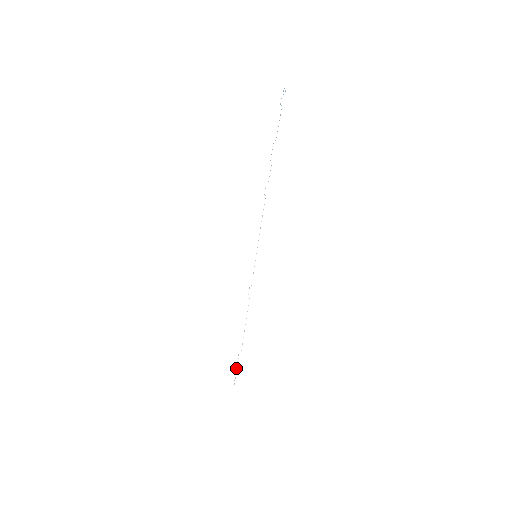
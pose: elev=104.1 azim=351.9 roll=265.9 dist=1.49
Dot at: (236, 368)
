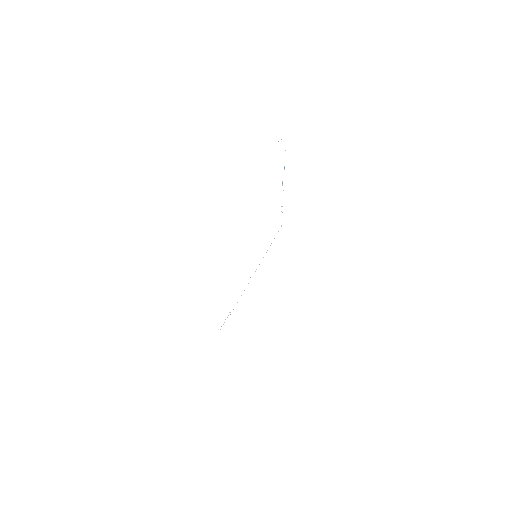
Dot at: (224, 322)
